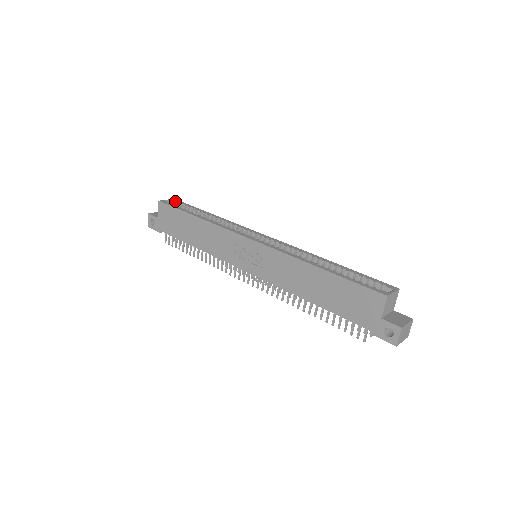
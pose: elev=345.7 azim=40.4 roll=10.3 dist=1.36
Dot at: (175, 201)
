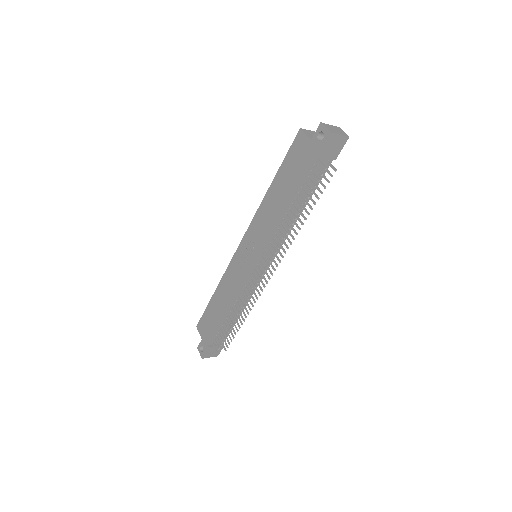
Dot at: occluded
